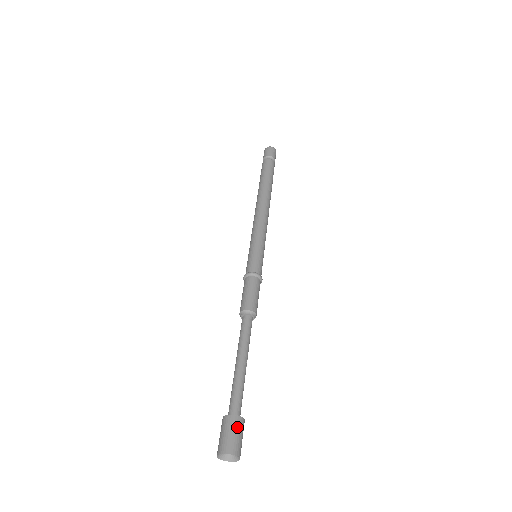
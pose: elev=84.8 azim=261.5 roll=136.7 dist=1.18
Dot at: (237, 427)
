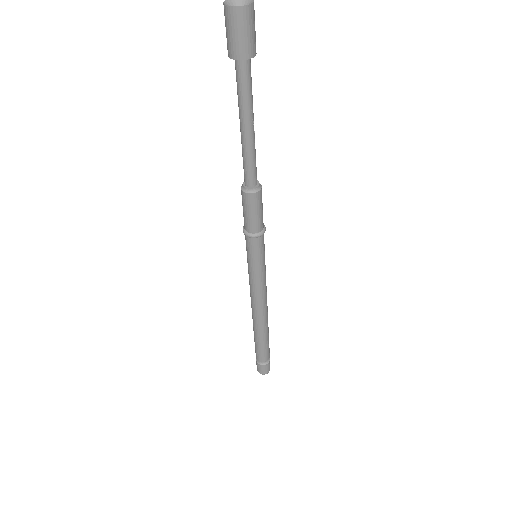
Dot at: (254, 36)
